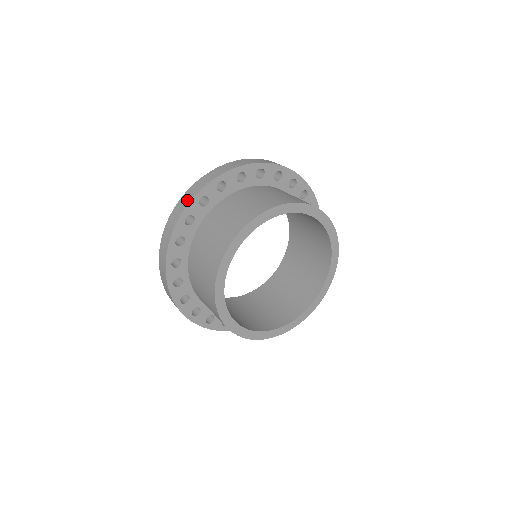
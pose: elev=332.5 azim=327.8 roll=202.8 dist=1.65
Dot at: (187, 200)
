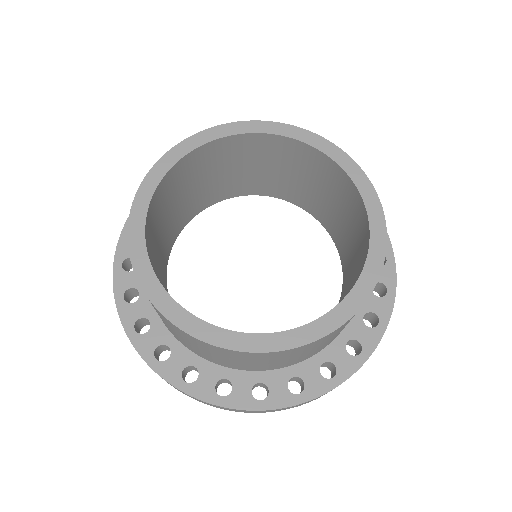
Dot at: occluded
